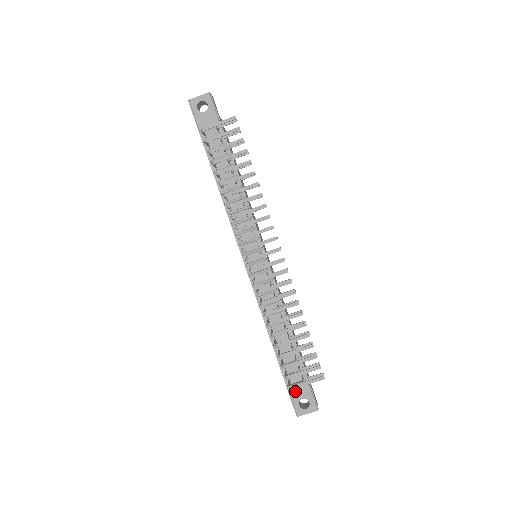
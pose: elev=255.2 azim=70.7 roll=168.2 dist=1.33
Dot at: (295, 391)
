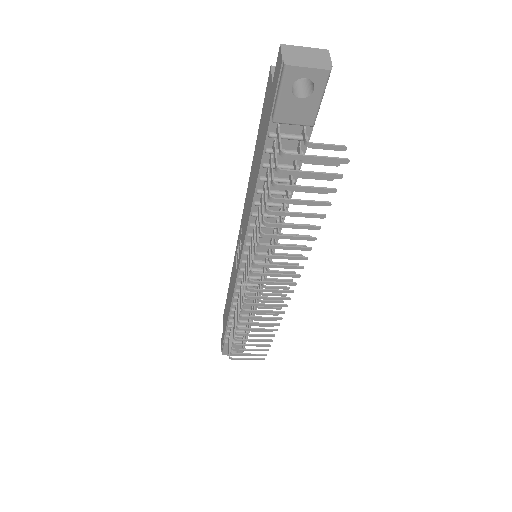
Dot at: occluded
